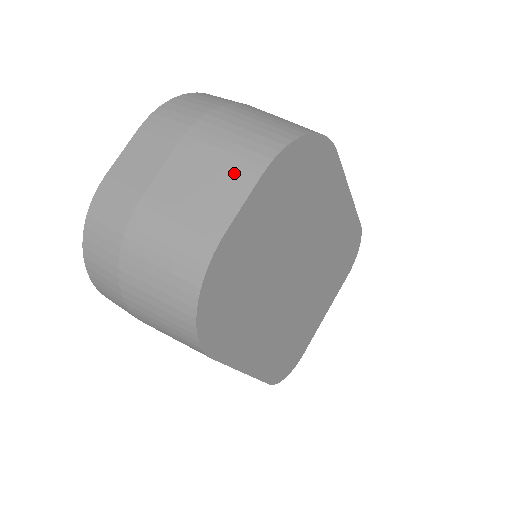
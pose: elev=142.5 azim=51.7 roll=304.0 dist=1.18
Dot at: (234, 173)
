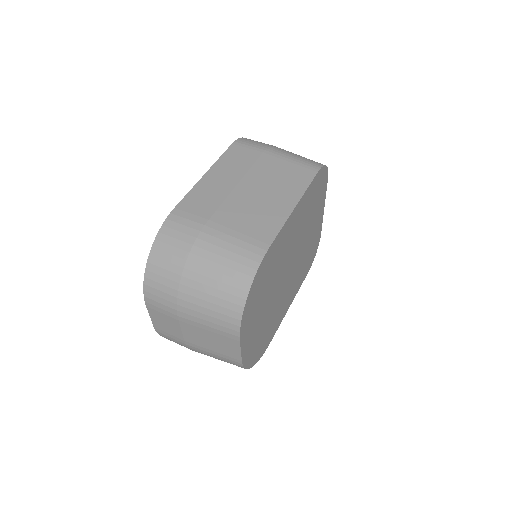
Dot at: (224, 338)
